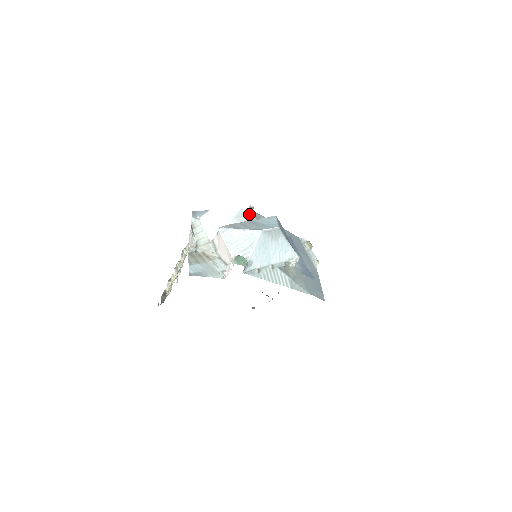
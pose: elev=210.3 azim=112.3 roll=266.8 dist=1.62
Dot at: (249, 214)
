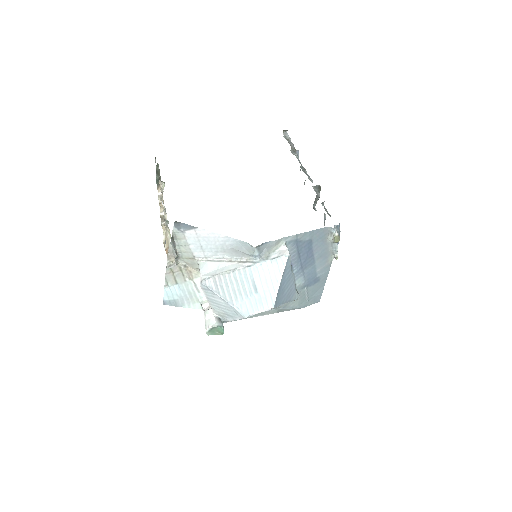
Dot at: (251, 250)
